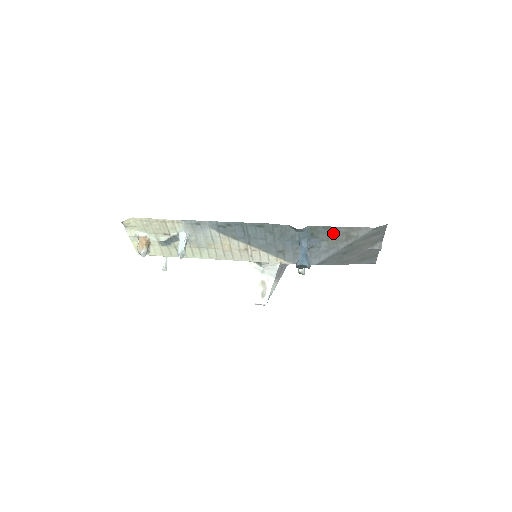
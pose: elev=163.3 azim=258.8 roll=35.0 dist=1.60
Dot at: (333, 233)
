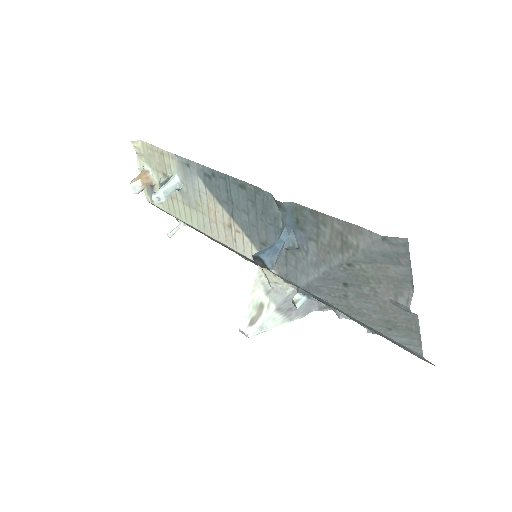
Dot at: (324, 228)
